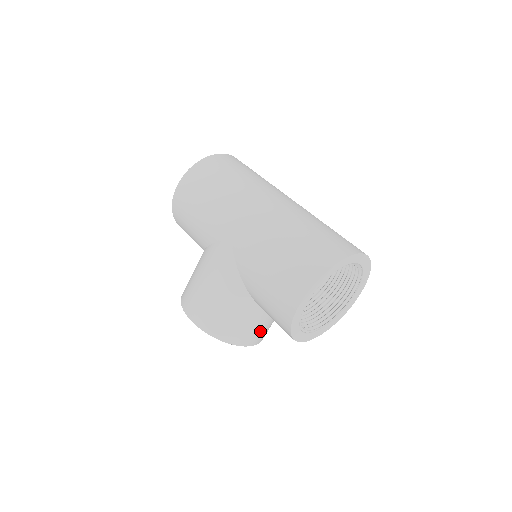
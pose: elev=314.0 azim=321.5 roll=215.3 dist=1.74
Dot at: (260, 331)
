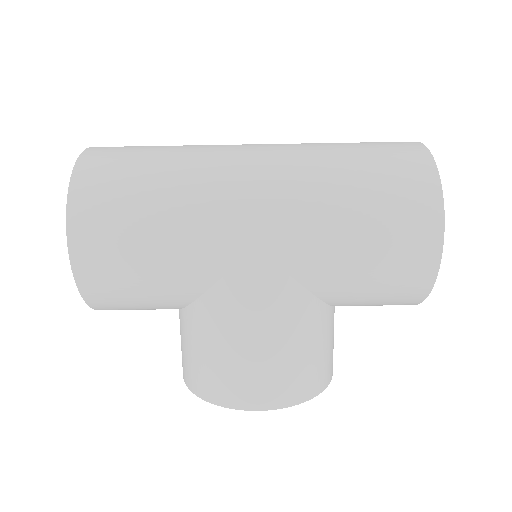
Dot at: occluded
